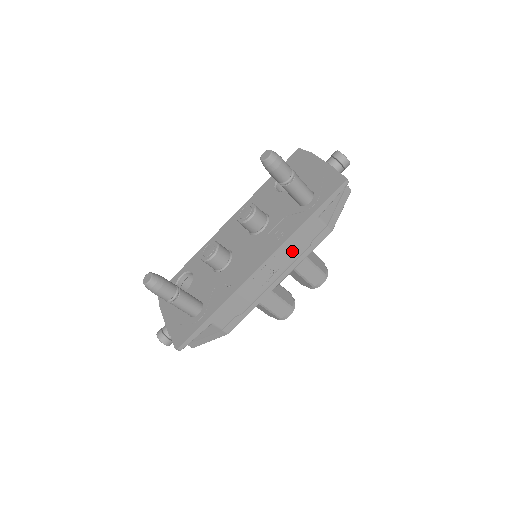
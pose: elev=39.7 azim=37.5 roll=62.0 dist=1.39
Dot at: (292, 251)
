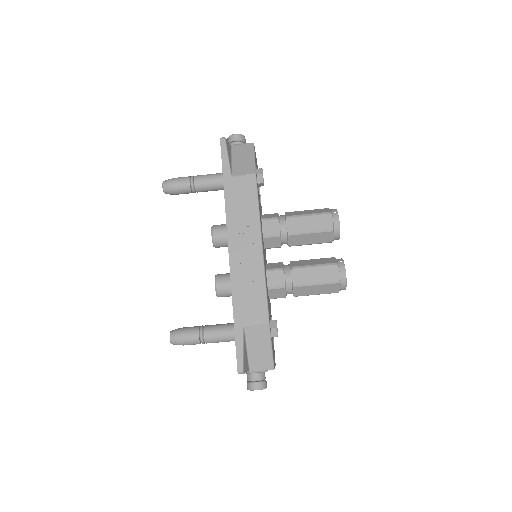
Dot at: (241, 215)
